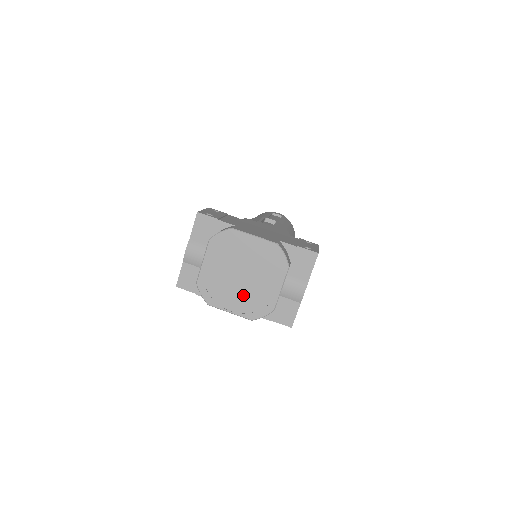
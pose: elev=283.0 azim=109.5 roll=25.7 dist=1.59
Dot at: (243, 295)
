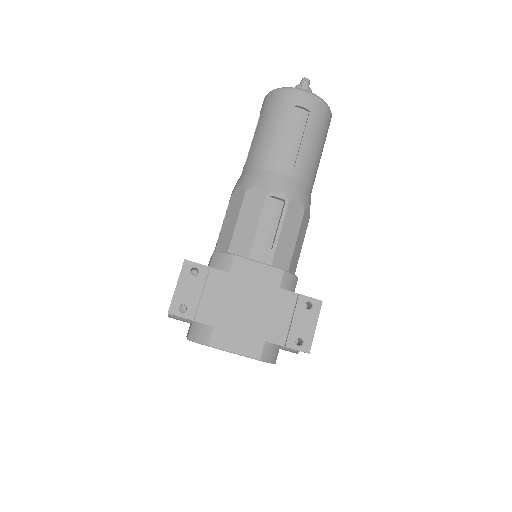
Dot at: occluded
